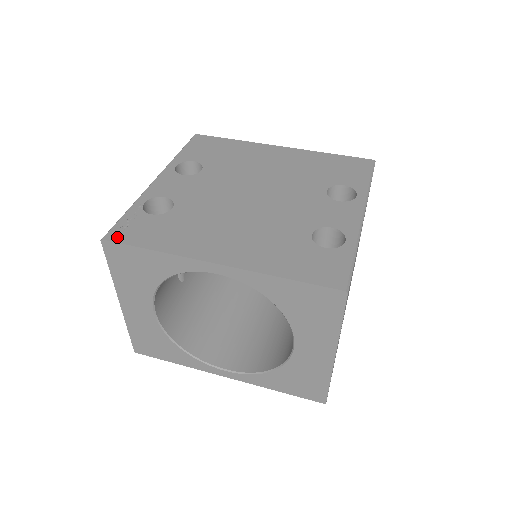
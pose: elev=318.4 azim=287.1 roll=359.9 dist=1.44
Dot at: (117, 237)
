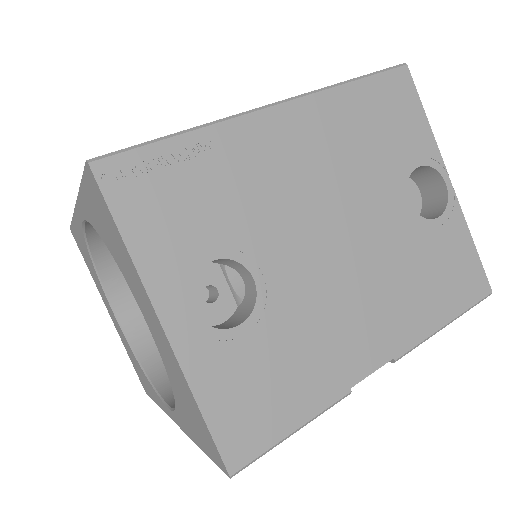
Dot at: occluded
